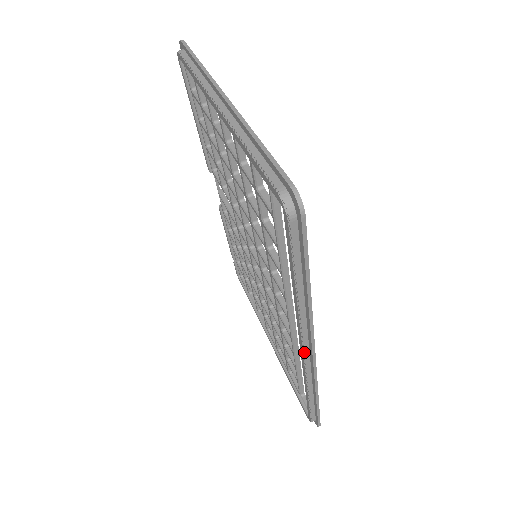
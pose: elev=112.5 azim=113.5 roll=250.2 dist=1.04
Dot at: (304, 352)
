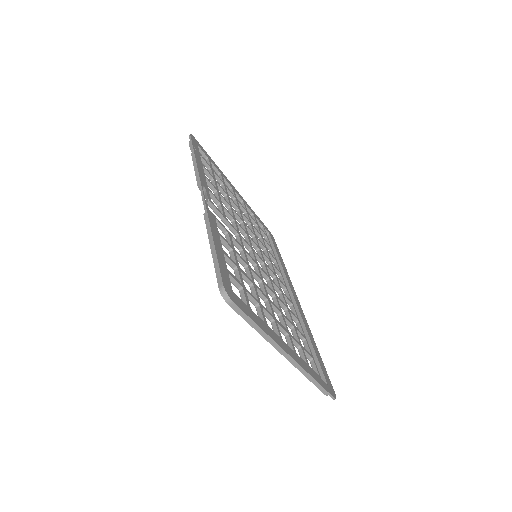
Dot at: occluded
